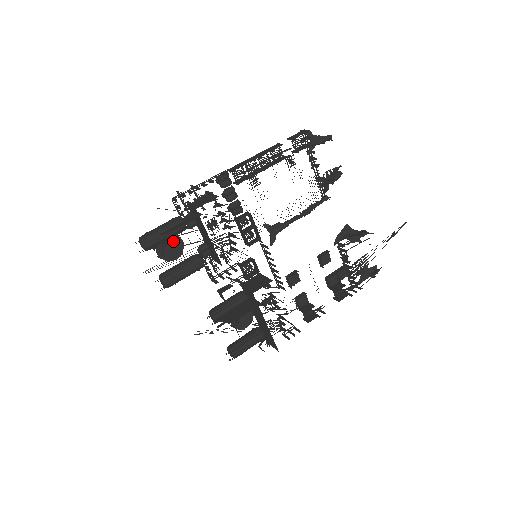
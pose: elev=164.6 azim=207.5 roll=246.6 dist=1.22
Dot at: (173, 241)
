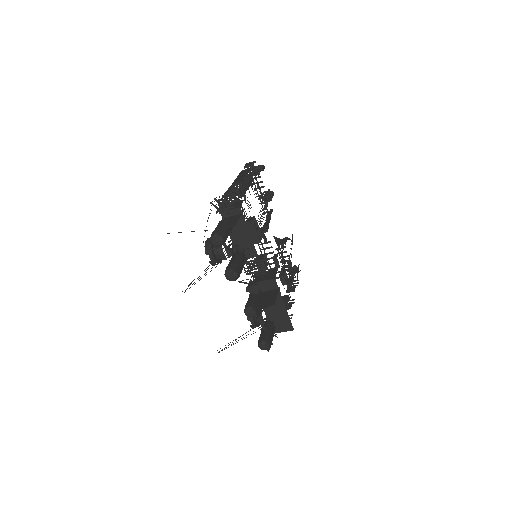
Dot at: occluded
